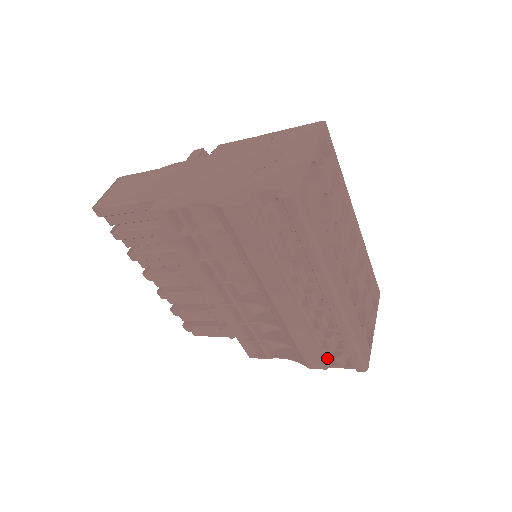
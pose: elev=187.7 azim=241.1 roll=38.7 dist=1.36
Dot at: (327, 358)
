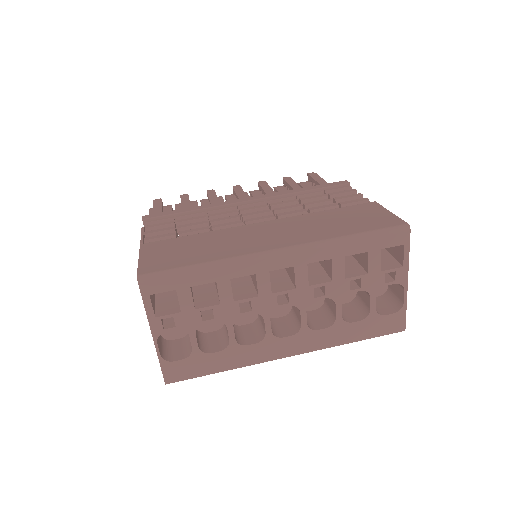
Dot at: occluded
